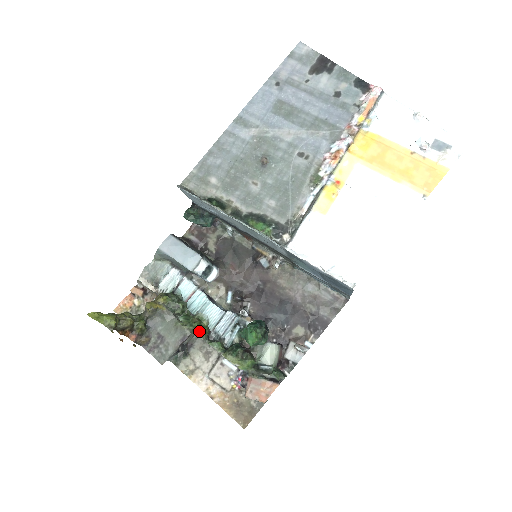
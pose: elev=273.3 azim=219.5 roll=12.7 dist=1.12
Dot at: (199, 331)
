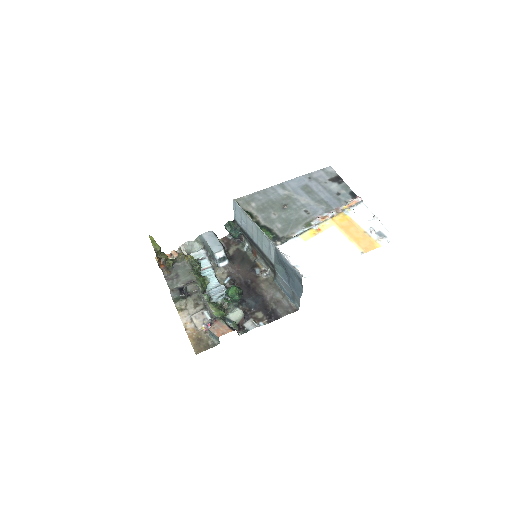
Dot at: (201, 283)
